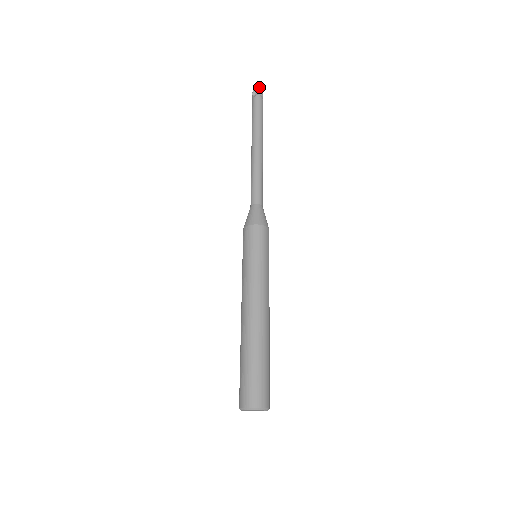
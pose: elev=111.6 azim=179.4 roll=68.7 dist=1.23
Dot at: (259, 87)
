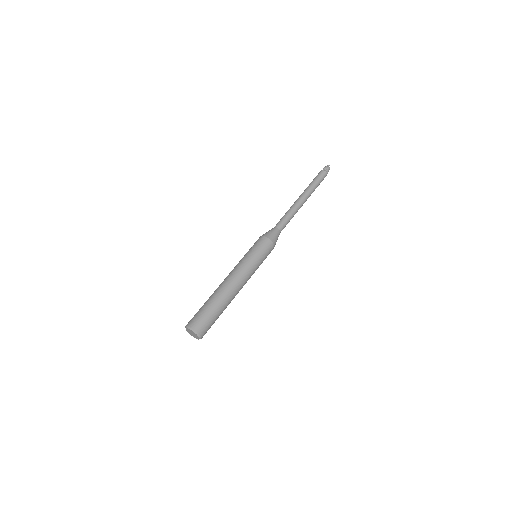
Dot at: occluded
